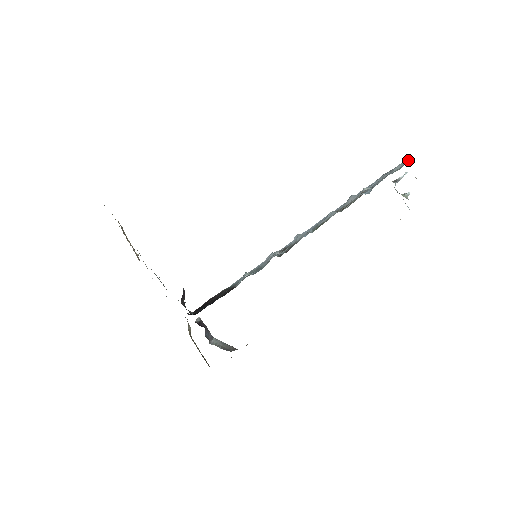
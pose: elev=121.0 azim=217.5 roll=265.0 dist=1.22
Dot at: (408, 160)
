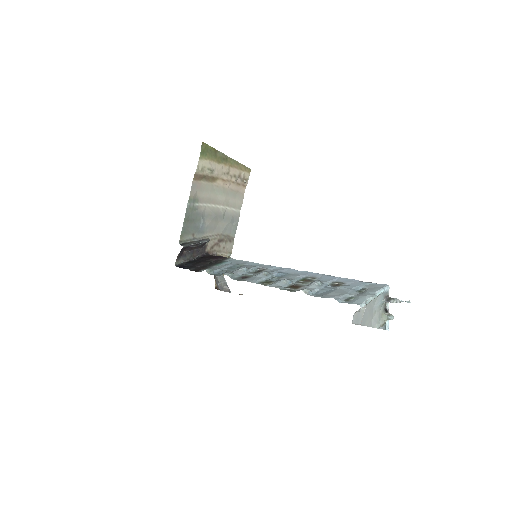
Dot at: (359, 302)
